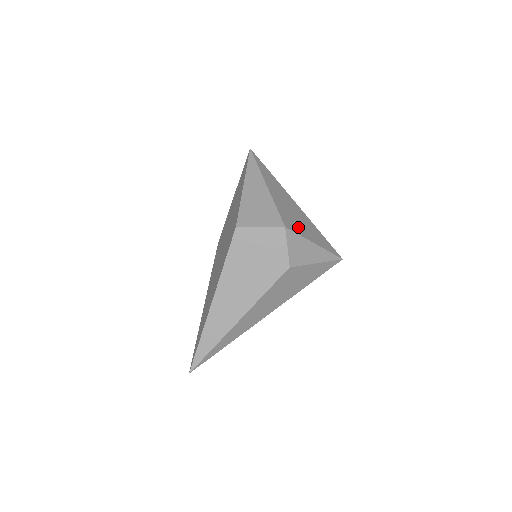
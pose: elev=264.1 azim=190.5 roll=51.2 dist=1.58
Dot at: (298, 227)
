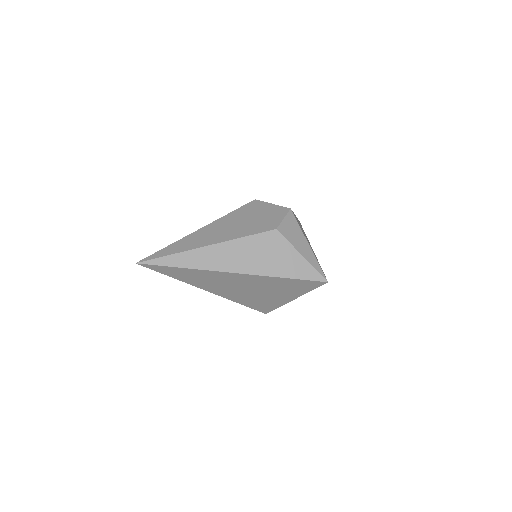
Dot at: occluded
